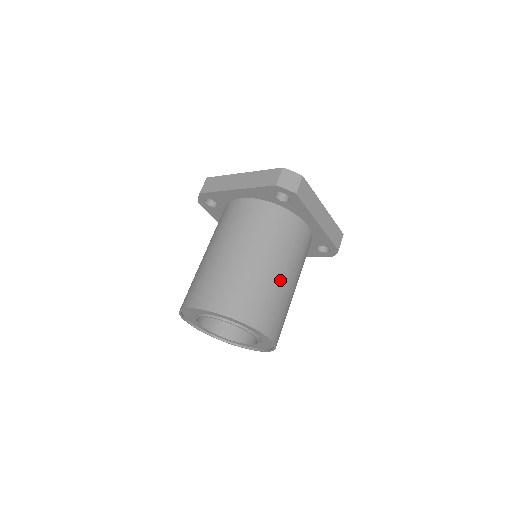
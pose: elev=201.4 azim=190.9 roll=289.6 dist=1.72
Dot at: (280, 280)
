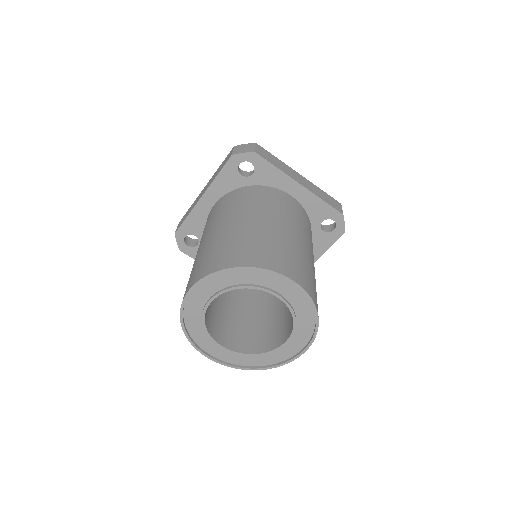
Dot at: (280, 231)
